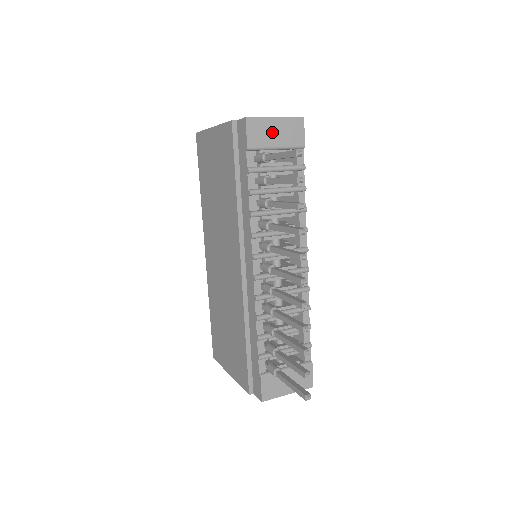
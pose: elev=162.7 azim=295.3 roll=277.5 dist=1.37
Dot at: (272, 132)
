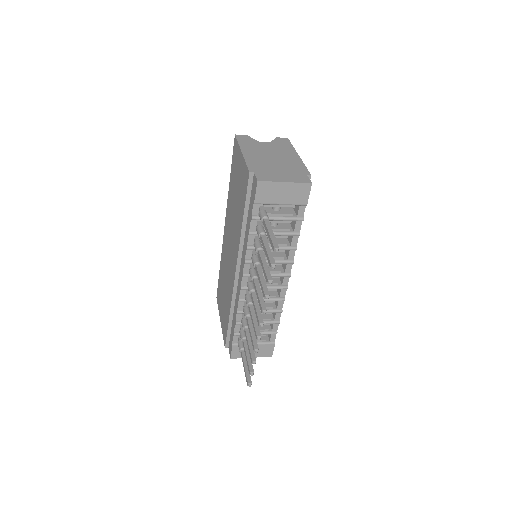
Dot at: (279, 193)
